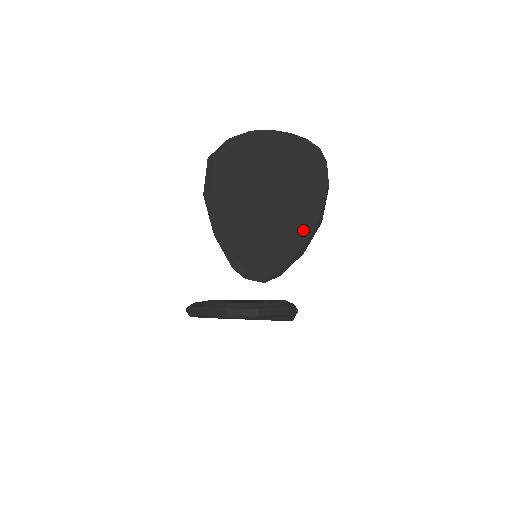
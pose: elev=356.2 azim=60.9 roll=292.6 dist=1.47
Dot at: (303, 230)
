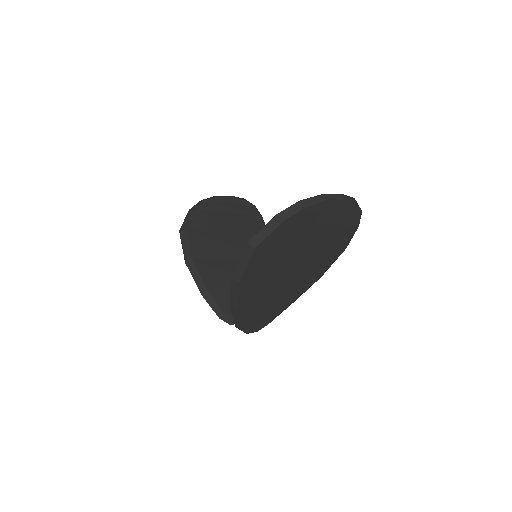
Dot at: (300, 291)
